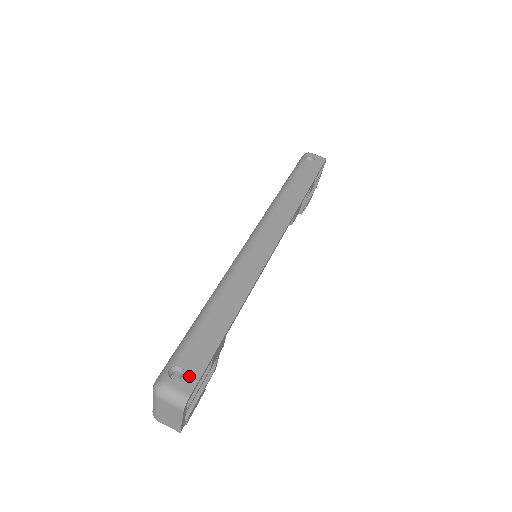
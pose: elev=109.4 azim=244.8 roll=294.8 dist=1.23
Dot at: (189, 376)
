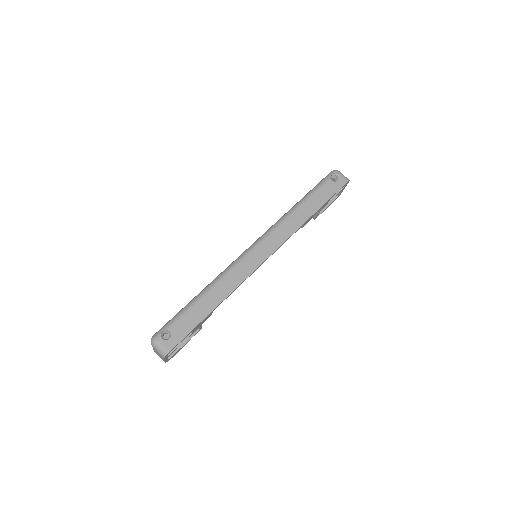
Dot at: (173, 340)
